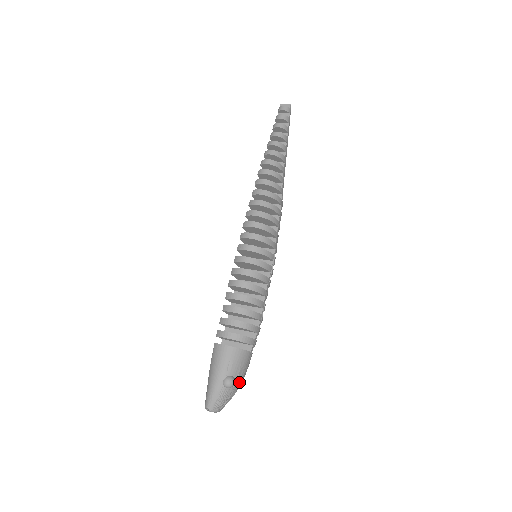
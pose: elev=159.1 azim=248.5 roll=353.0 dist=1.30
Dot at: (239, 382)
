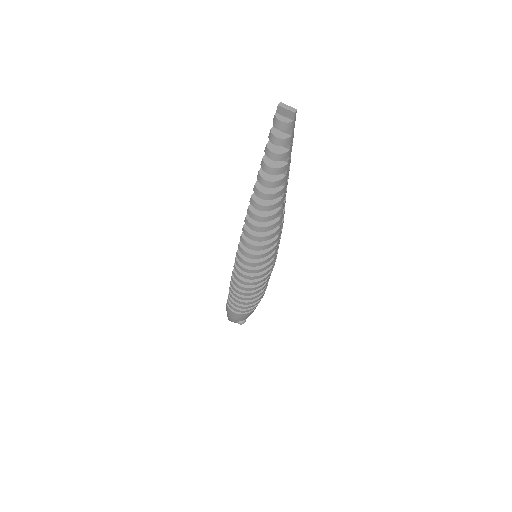
Dot at: occluded
